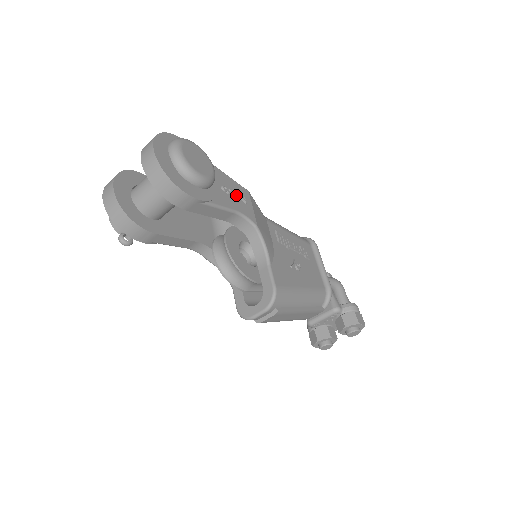
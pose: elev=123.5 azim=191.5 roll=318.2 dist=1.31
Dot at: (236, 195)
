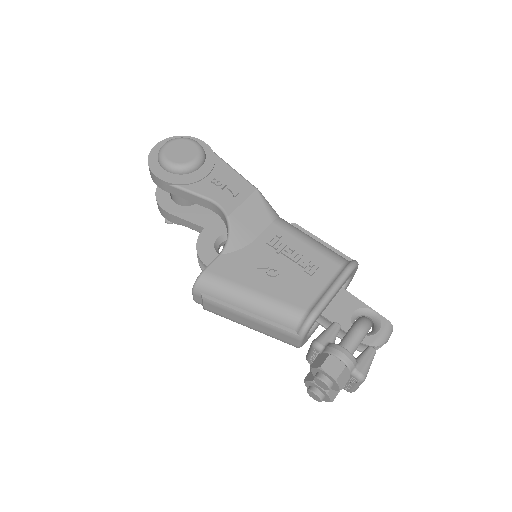
Dot at: (228, 188)
